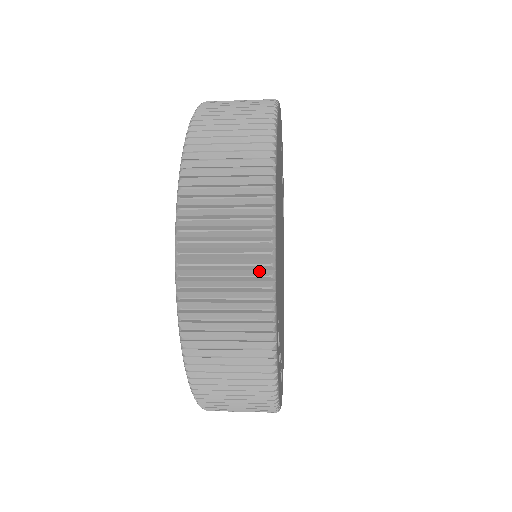
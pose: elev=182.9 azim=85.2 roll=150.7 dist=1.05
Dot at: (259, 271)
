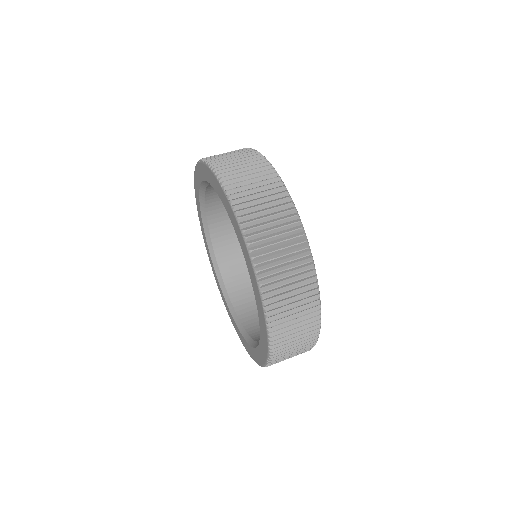
Dot at: (308, 280)
